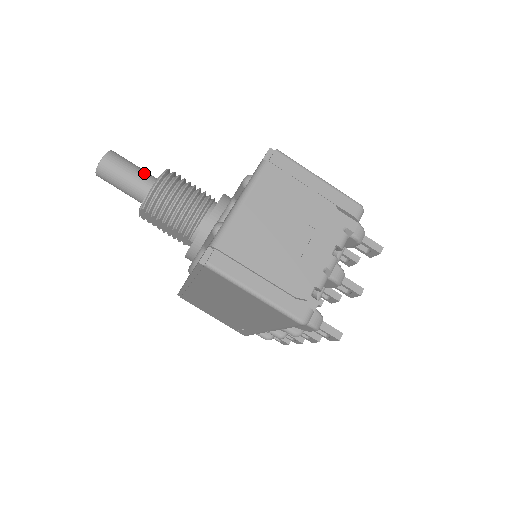
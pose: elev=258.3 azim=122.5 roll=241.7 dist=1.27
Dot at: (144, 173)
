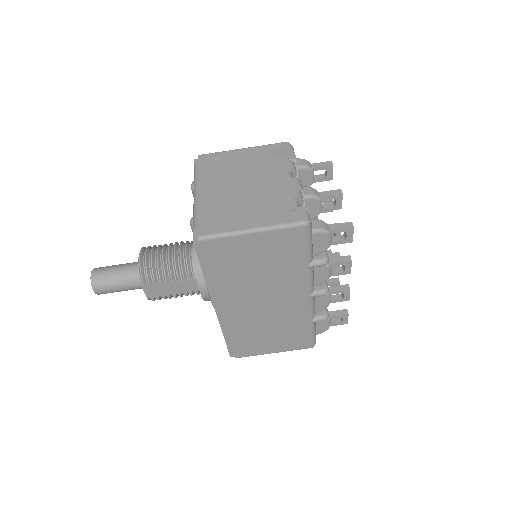
Dot at: (129, 263)
